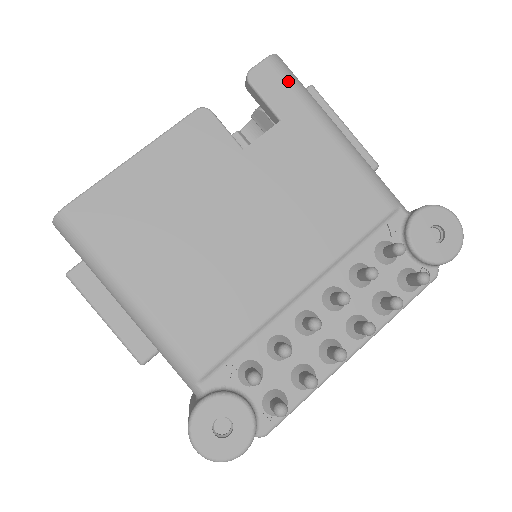
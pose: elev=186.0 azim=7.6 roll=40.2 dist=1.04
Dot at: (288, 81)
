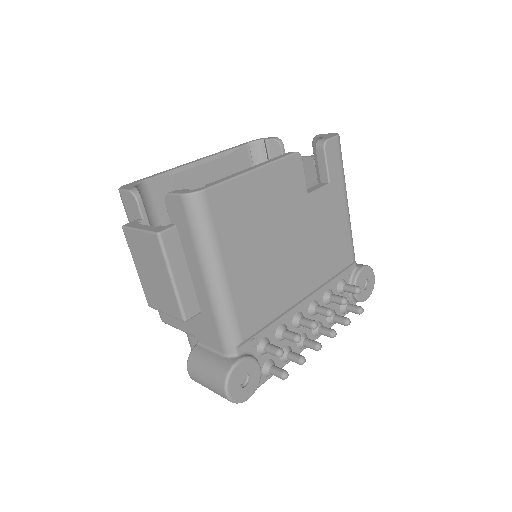
Dot at: (340, 158)
